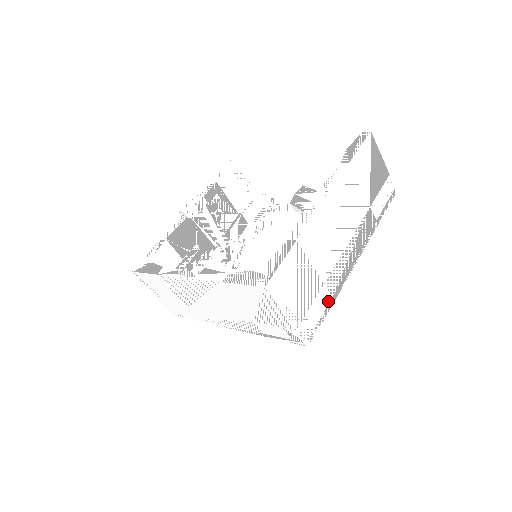
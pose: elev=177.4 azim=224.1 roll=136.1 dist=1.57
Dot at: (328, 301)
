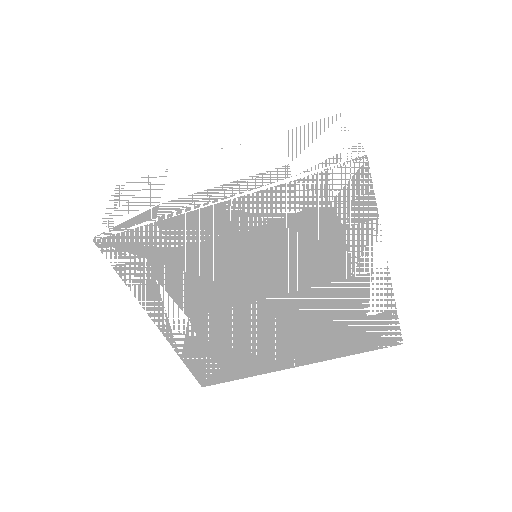
Dot at: occluded
